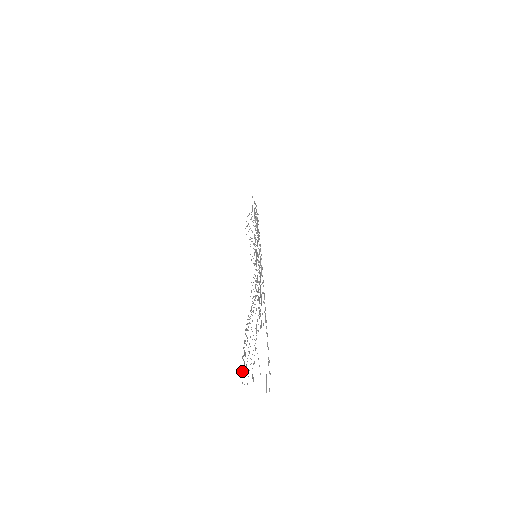
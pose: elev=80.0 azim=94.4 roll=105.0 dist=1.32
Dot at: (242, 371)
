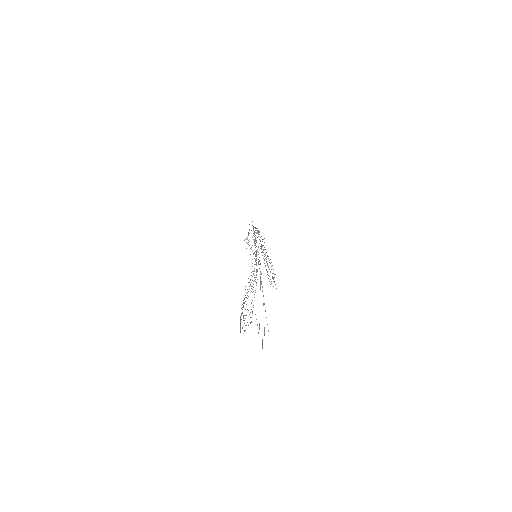
Dot at: occluded
